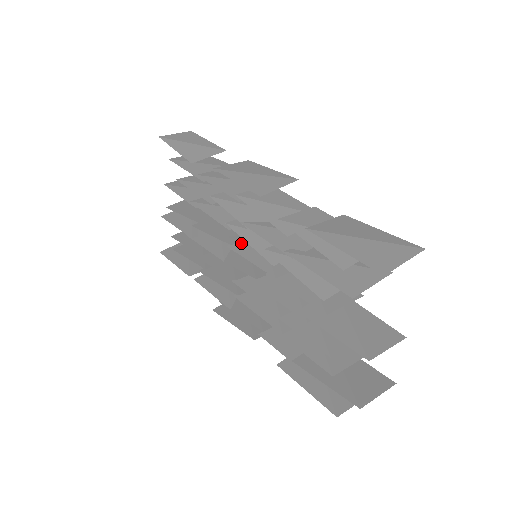
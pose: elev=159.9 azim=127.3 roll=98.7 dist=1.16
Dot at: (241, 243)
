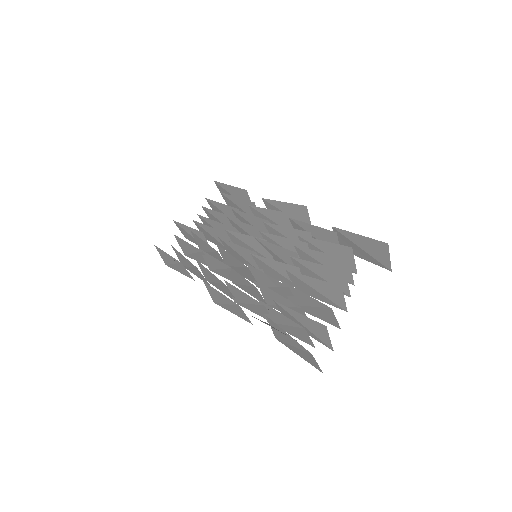
Dot at: (250, 243)
